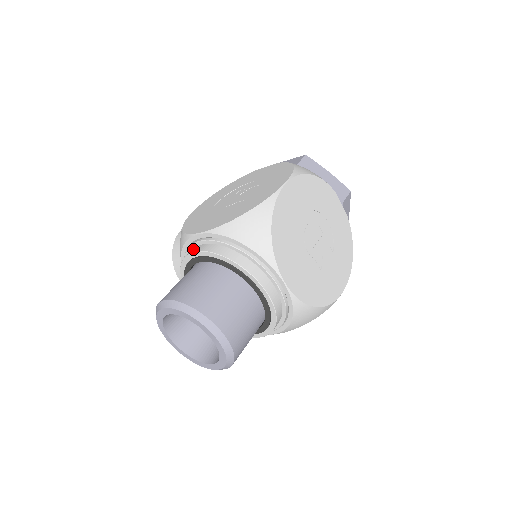
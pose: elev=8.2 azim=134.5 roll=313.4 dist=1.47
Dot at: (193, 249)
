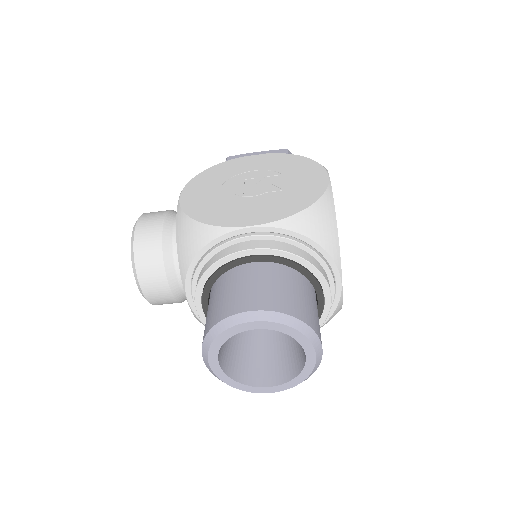
Dot at: (238, 246)
